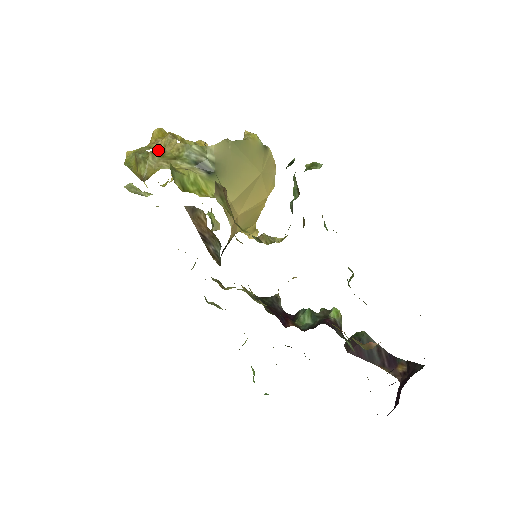
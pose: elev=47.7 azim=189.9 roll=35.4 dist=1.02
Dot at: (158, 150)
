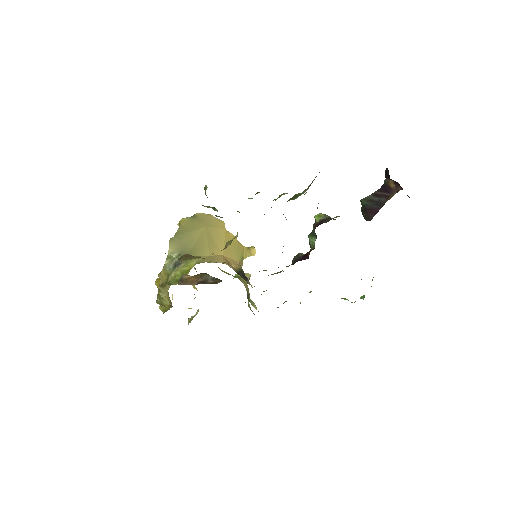
Dot at: (160, 287)
